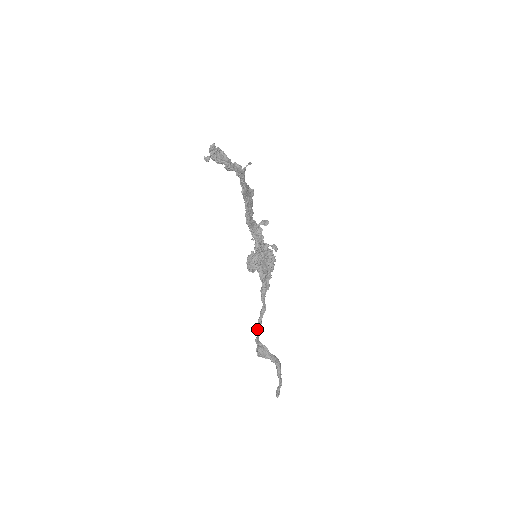
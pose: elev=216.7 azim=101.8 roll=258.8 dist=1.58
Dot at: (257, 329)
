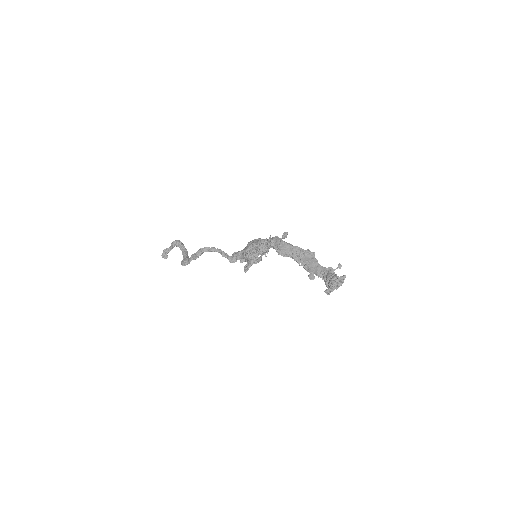
Dot at: occluded
